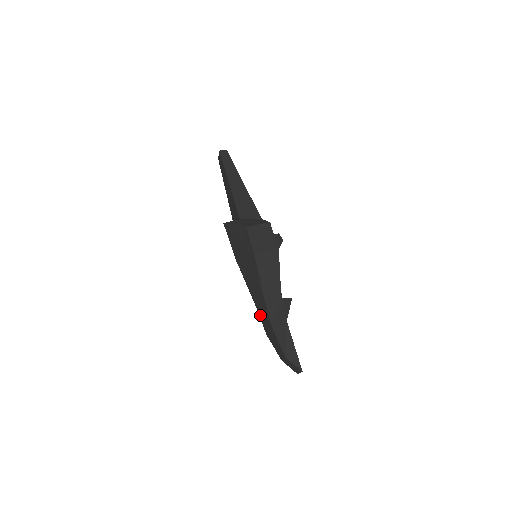
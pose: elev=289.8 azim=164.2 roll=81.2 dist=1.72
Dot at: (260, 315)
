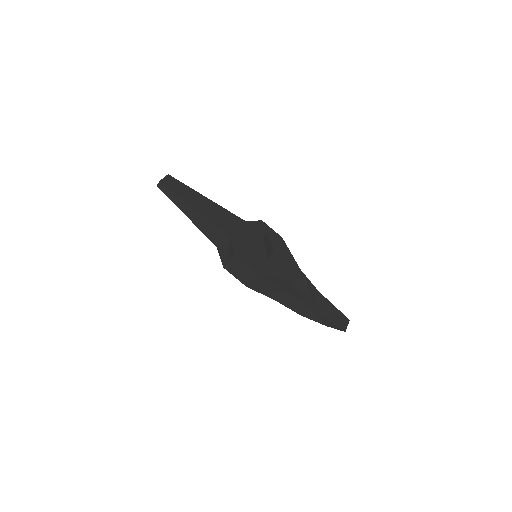
Dot at: occluded
